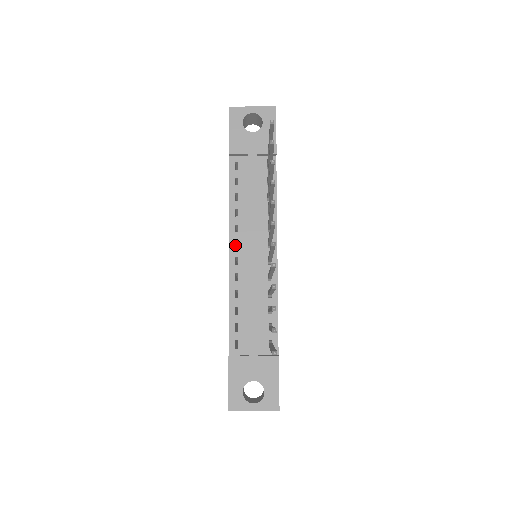
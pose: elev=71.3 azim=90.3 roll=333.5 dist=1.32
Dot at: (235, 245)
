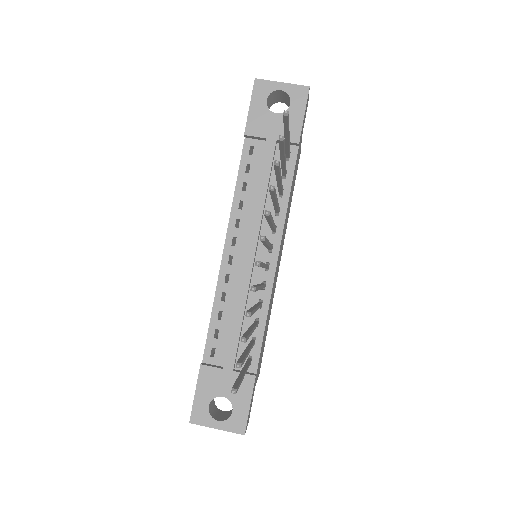
Dot at: (233, 241)
